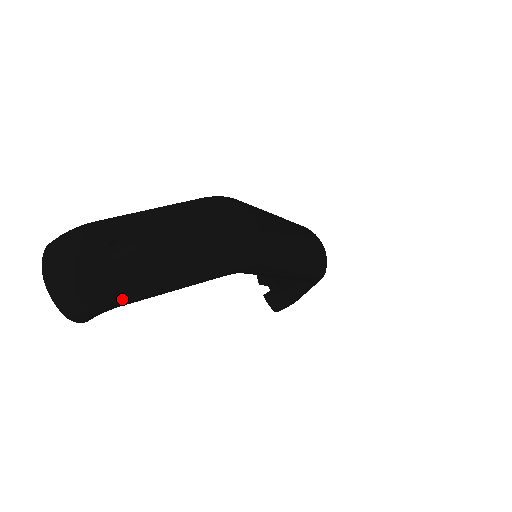
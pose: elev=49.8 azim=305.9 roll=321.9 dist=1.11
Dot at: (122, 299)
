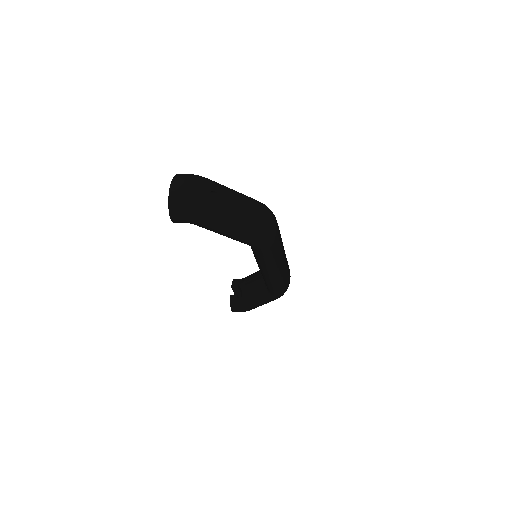
Dot at: (202, 220)
